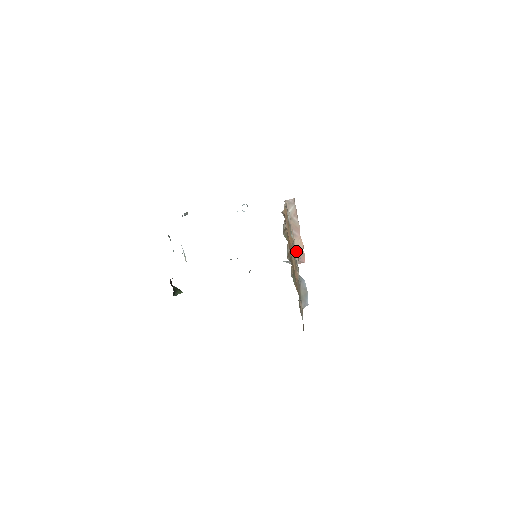
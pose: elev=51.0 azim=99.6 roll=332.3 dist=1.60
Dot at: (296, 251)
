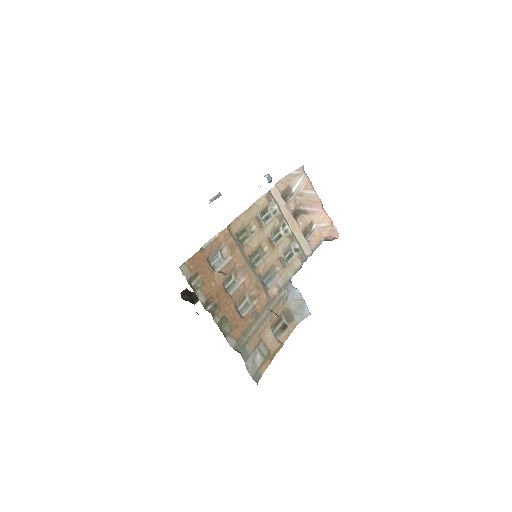
Dot at: (304, 240)
